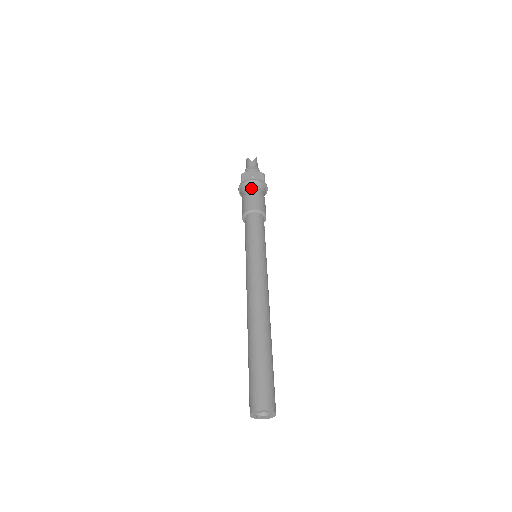
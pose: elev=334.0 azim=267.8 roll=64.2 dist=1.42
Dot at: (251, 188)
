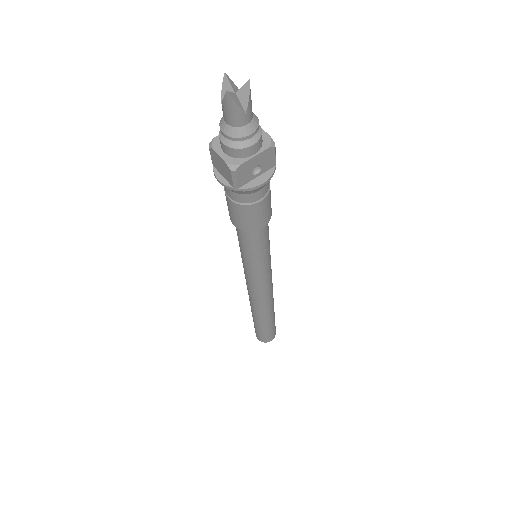
Dot at: (256, 195)
